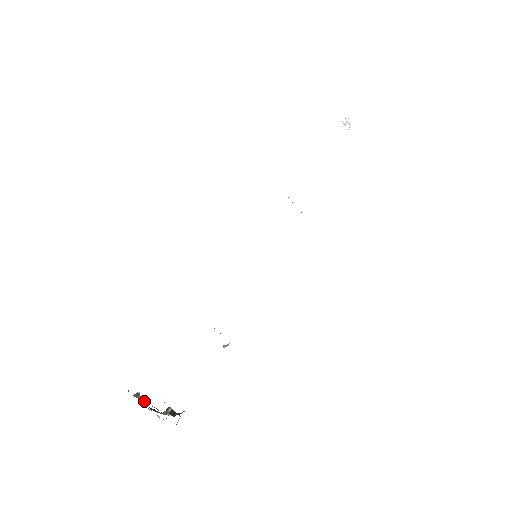
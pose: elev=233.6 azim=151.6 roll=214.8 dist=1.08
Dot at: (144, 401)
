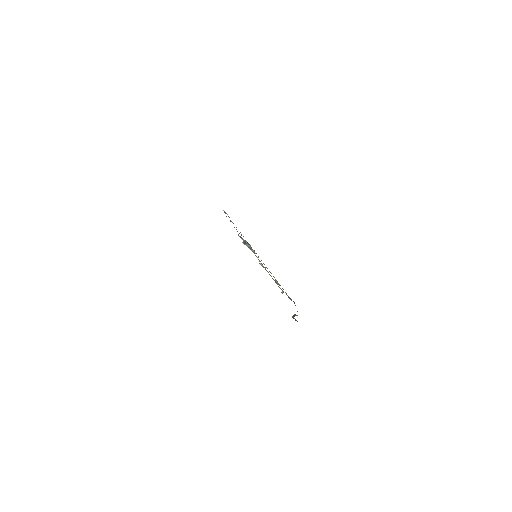
Dot at: occluded
